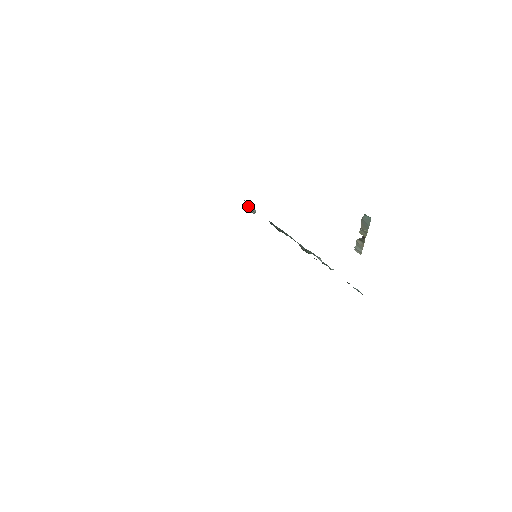
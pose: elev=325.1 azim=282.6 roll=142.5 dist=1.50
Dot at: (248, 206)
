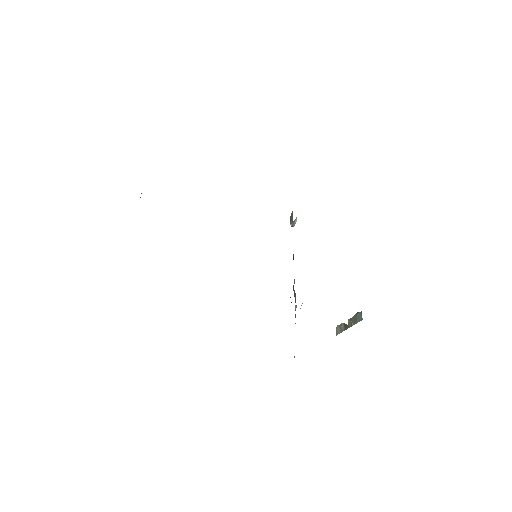
Dot at: (292, 217)
